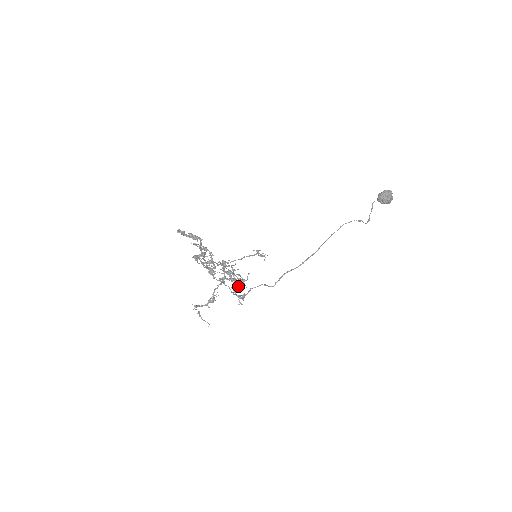
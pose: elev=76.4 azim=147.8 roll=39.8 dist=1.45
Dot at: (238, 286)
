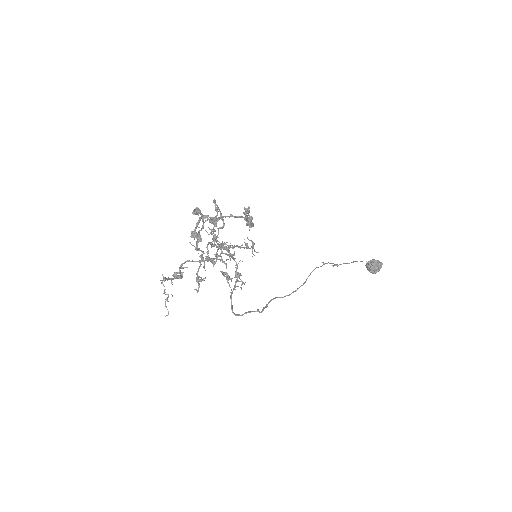
Dot at: occluded
